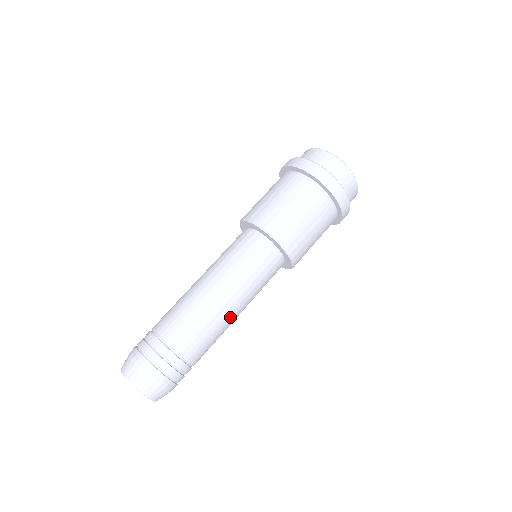
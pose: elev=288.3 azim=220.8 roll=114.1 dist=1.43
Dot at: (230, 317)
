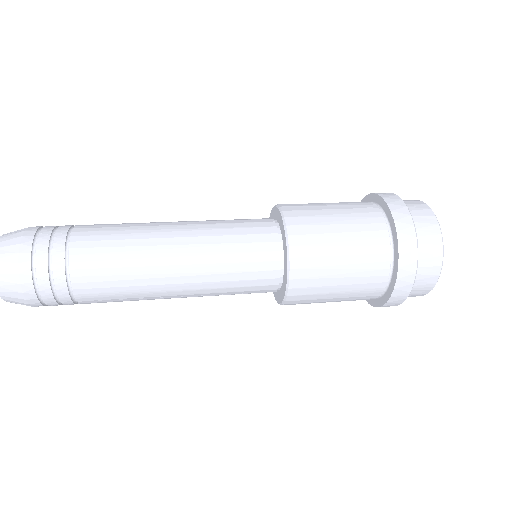
Dot at: (161, 234)
